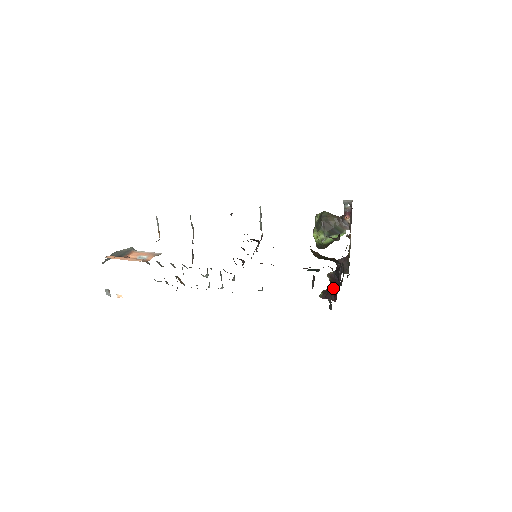
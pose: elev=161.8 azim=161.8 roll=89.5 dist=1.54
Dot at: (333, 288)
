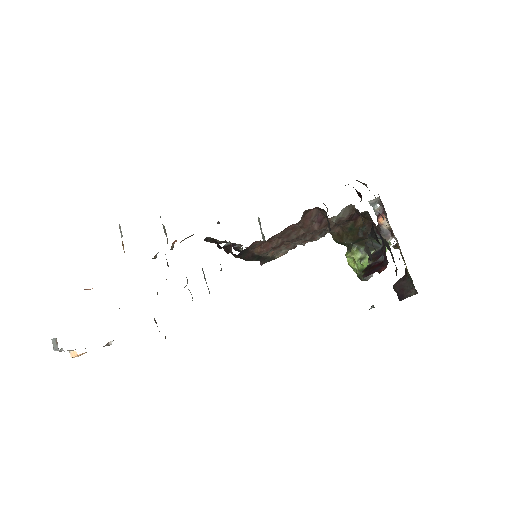
Dot at: (377, 260)
